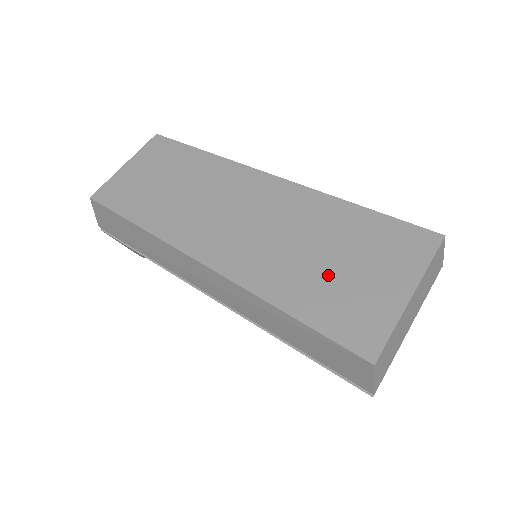
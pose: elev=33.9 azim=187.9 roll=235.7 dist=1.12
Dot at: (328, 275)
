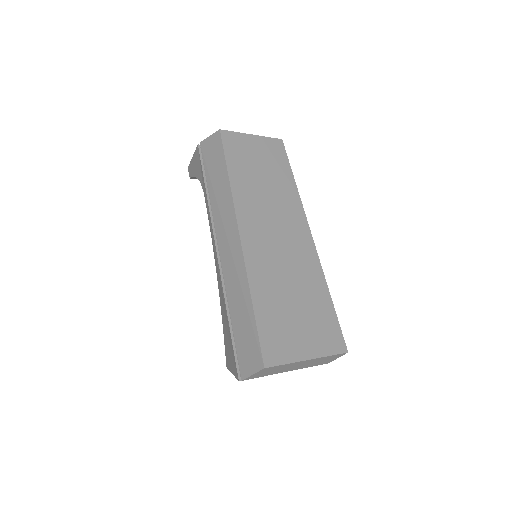
Dot at: (286, 308)
